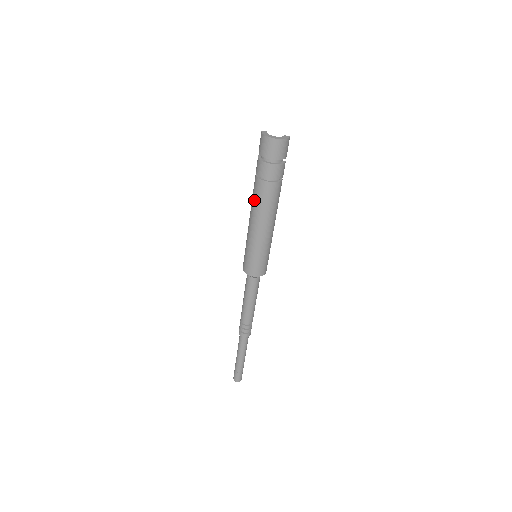
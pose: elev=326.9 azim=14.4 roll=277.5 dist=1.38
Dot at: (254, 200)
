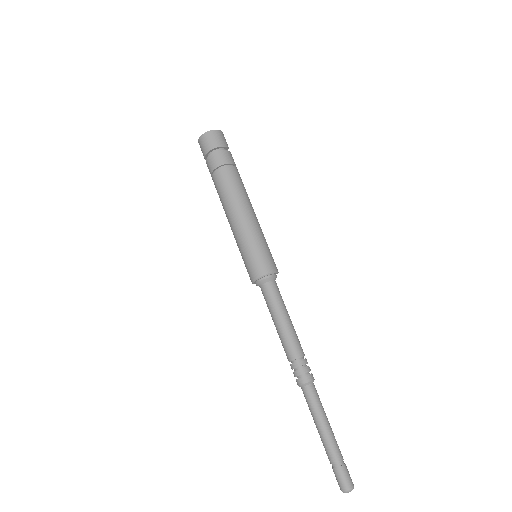
Dot at: (221, 195)
